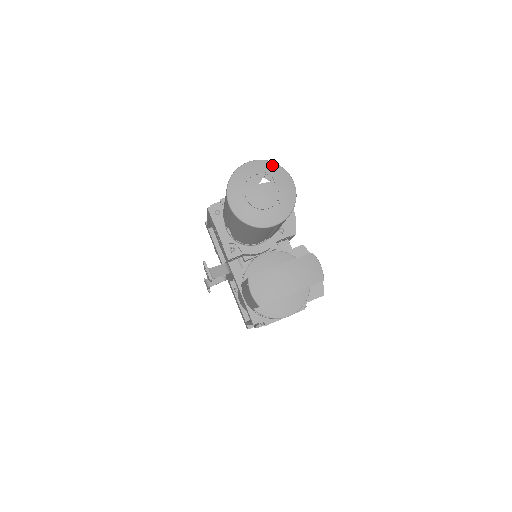
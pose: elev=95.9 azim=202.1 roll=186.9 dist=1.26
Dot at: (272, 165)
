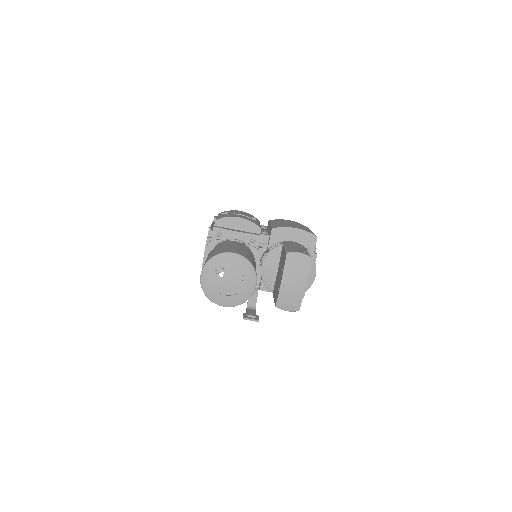
Dot at: (213, 261)
